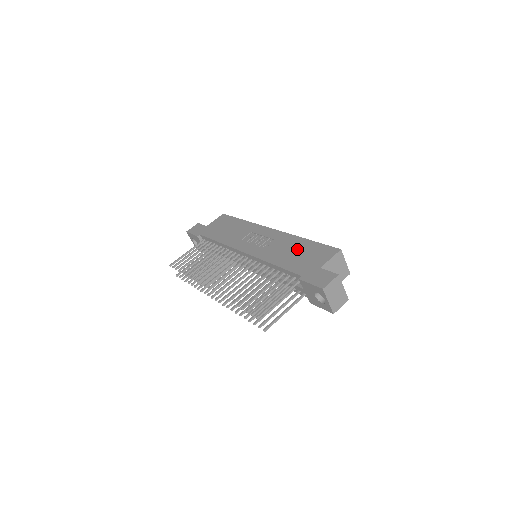
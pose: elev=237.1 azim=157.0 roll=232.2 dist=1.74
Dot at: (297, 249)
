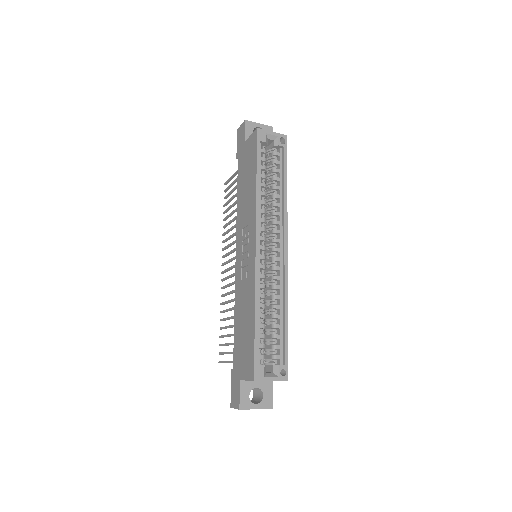
Dot at: (246, 324)
